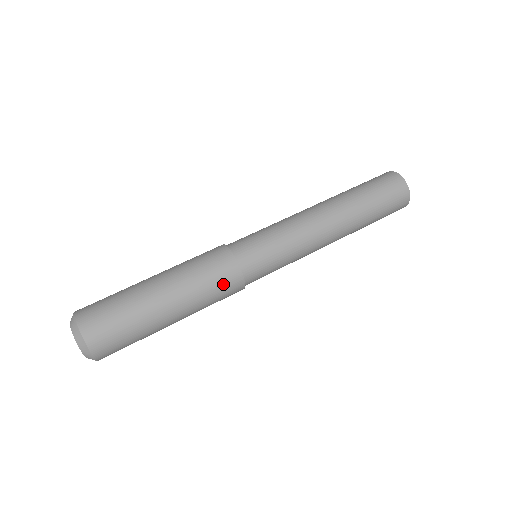
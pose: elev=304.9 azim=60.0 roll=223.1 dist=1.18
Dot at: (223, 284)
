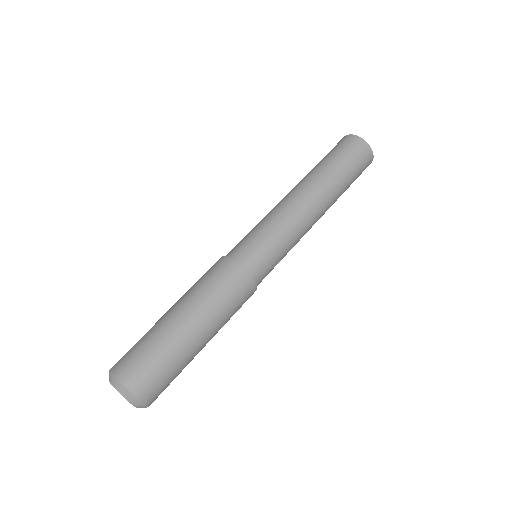
Dot at: occluded
